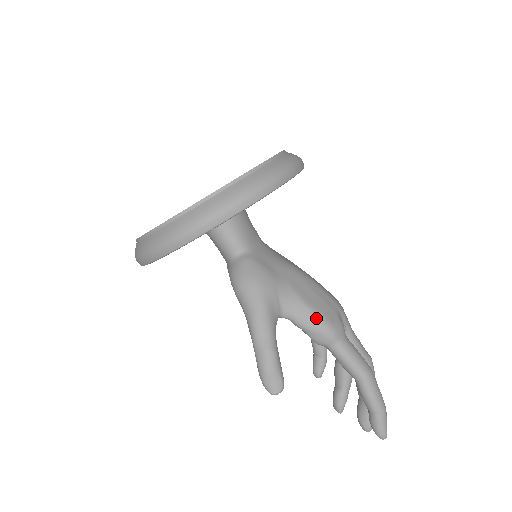
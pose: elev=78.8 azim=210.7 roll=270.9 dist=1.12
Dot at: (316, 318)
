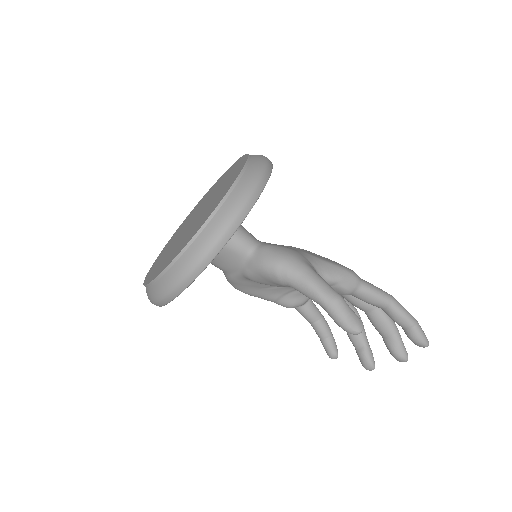
Dot at: (340, 268)
